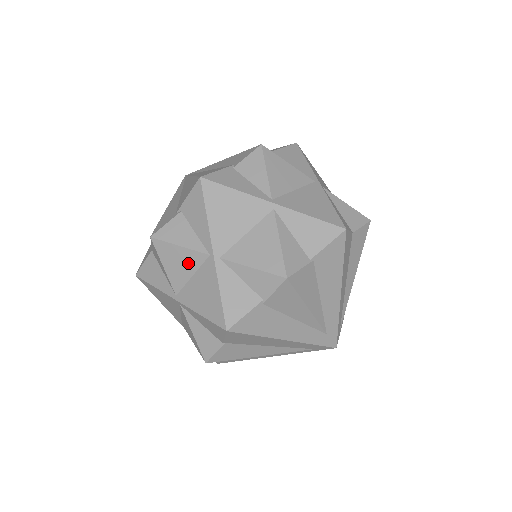
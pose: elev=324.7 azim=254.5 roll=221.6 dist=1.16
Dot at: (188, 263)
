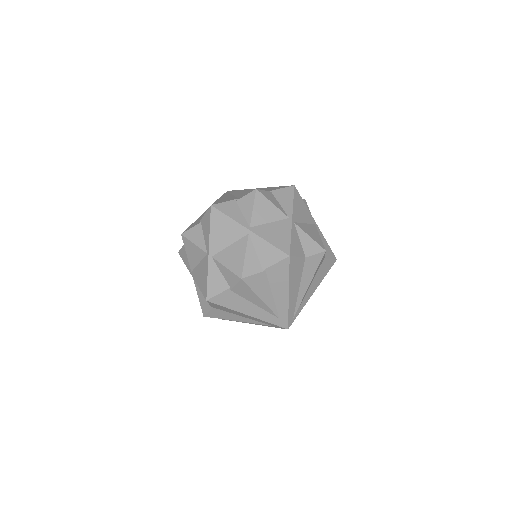
Dot at: (197, 255)
